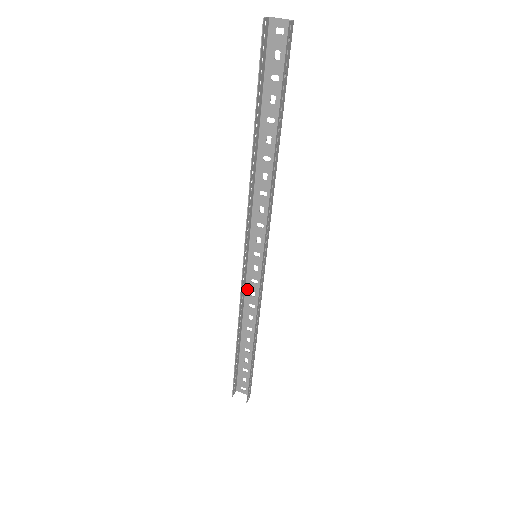
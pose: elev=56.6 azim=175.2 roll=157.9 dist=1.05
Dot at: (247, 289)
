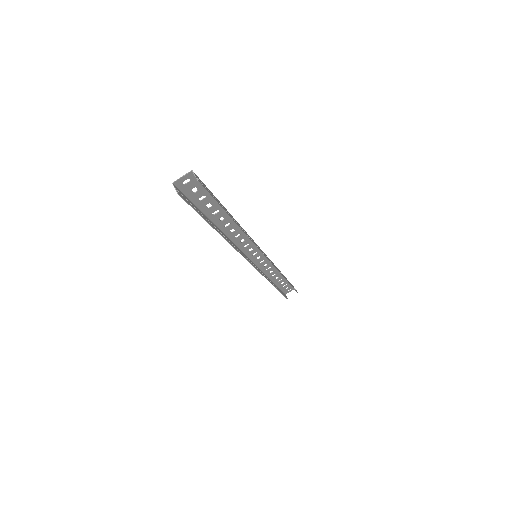
Dot at: (260, 267)
